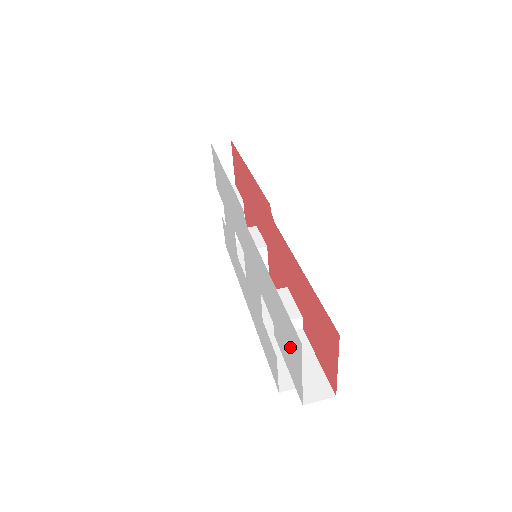
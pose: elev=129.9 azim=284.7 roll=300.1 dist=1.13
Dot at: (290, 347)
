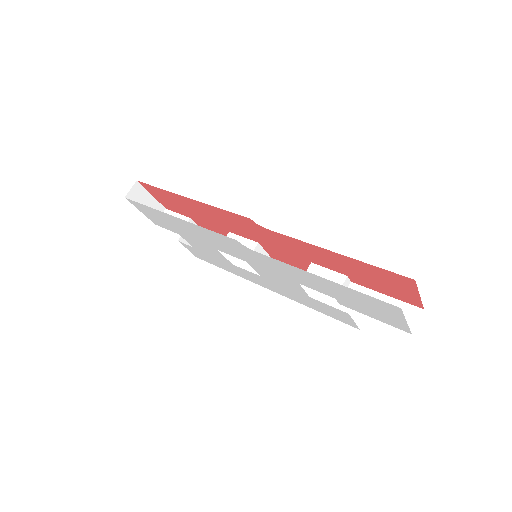
Dot at: (377, 310)
